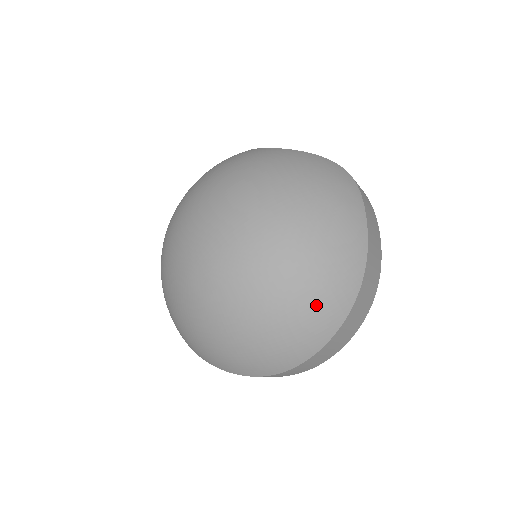
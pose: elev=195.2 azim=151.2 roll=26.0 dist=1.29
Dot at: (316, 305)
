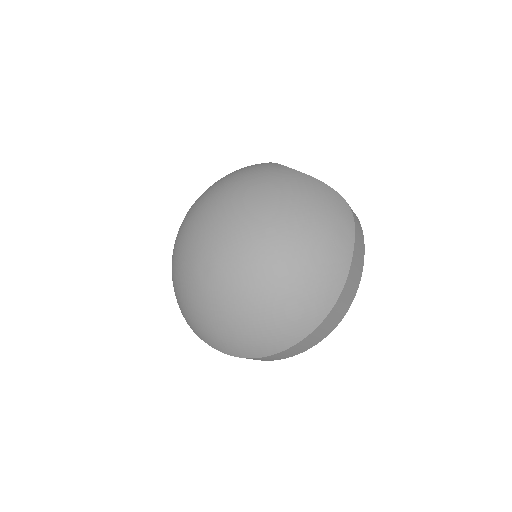
Dot at: (292, 314)
